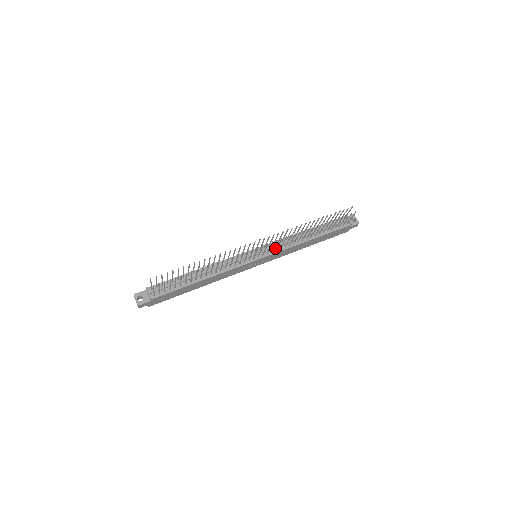
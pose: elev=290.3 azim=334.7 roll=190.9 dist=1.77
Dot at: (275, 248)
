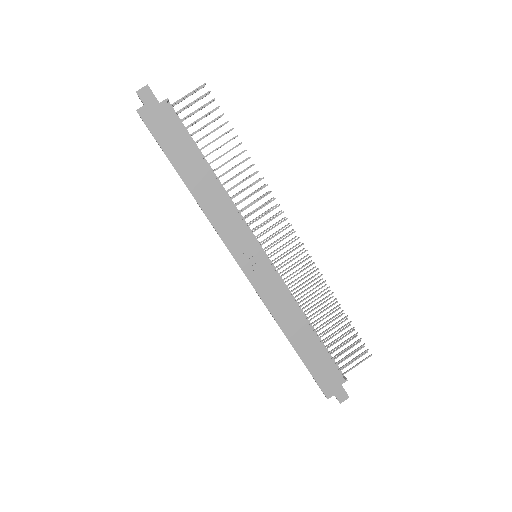
Dot at: occluded
